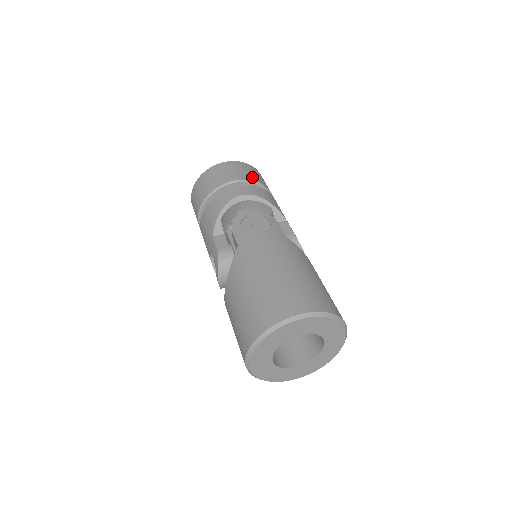
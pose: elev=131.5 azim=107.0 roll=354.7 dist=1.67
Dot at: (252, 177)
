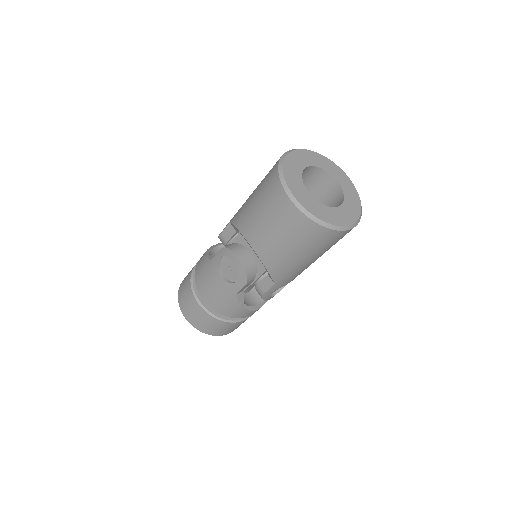
Dot at: occluded
